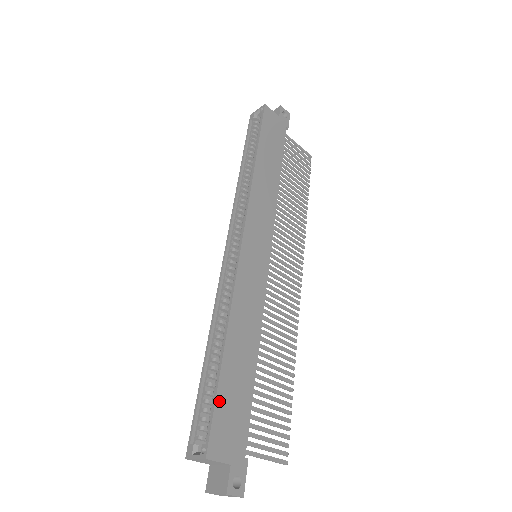
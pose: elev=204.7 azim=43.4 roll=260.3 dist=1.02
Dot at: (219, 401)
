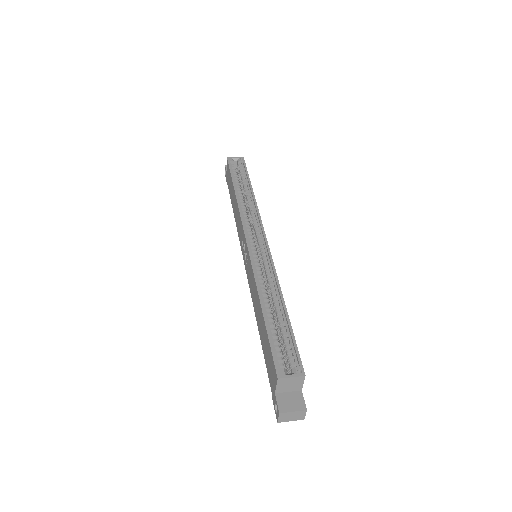
Dot at: (294, 340)
